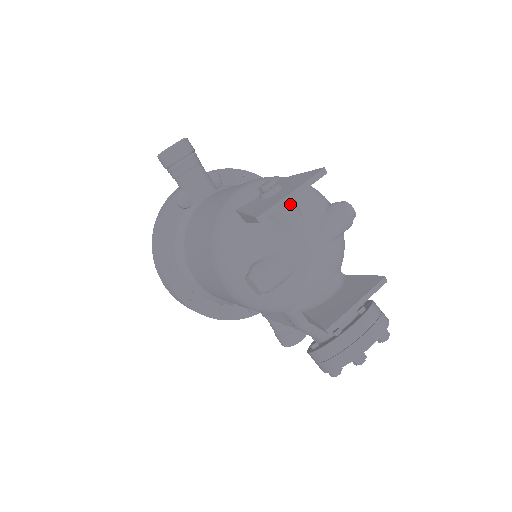
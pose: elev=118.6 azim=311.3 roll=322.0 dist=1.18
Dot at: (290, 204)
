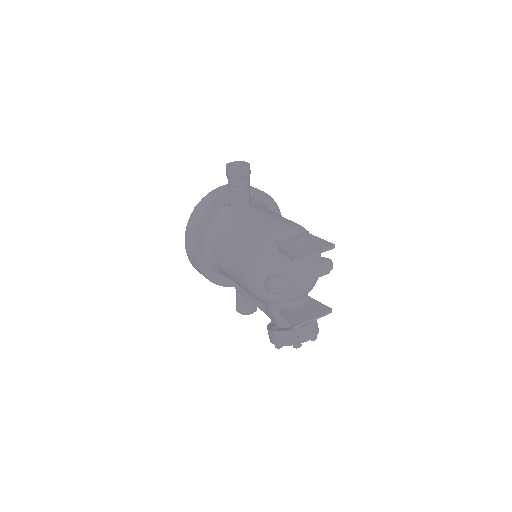
Dot at: occluded
